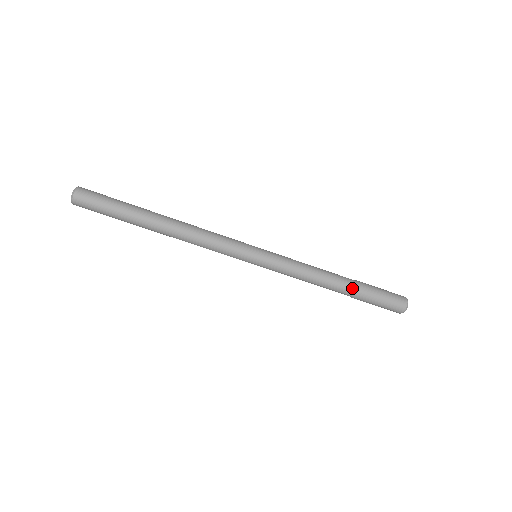
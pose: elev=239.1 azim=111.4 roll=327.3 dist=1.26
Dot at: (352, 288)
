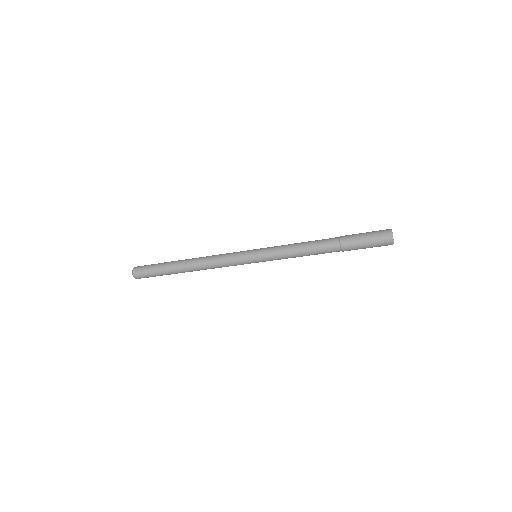
Dot at: (336, 243)
